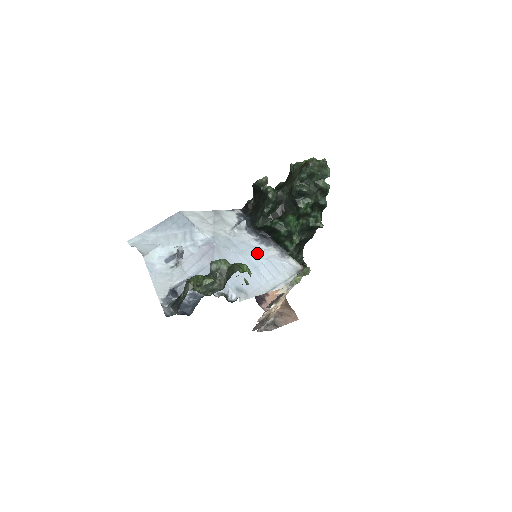
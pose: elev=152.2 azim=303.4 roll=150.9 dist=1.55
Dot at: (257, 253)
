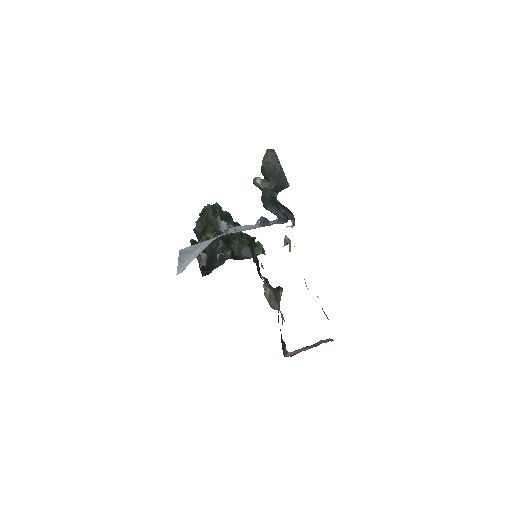
Dot at: occluded
